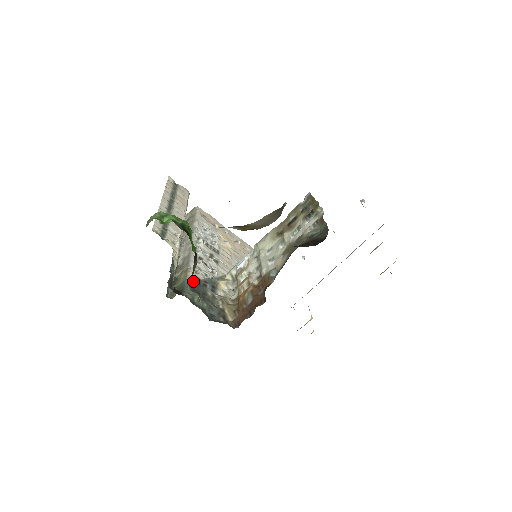
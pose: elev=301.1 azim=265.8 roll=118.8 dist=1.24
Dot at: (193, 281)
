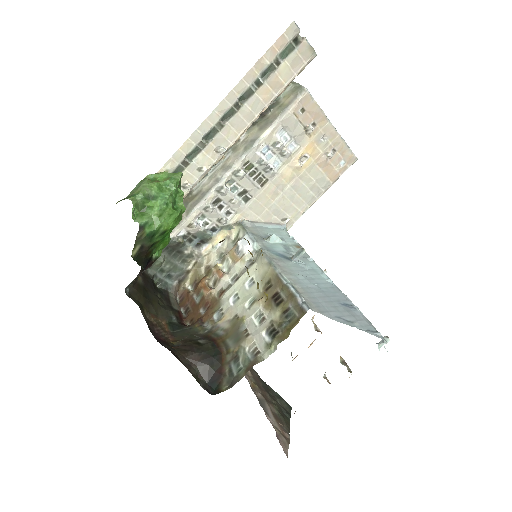
Dot at: (172, 240)
